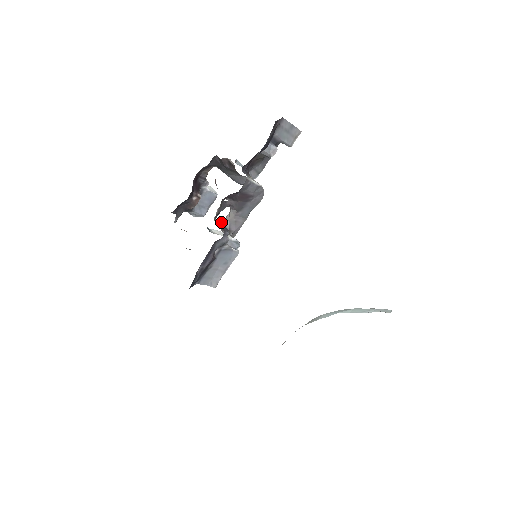
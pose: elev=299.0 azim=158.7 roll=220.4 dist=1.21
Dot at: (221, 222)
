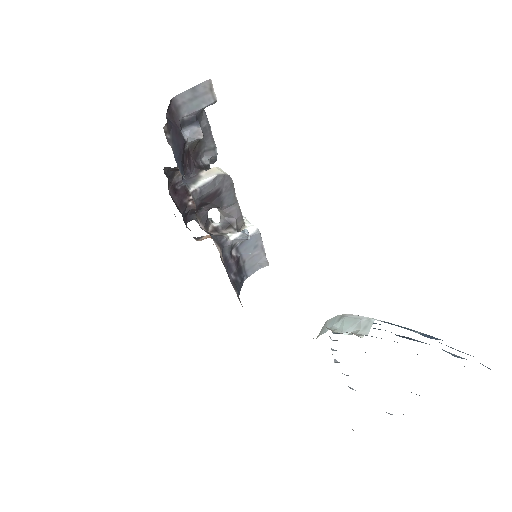
Dot at: occluded
